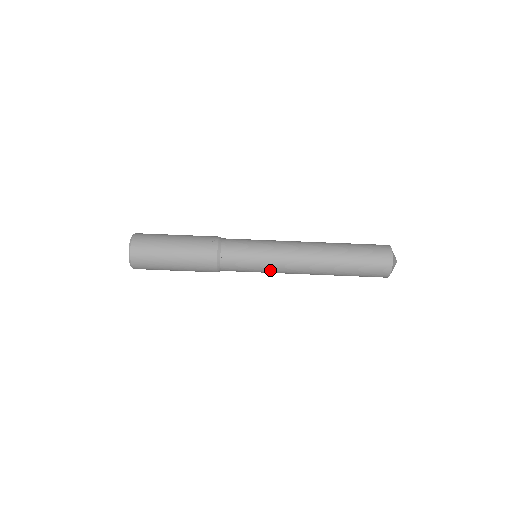
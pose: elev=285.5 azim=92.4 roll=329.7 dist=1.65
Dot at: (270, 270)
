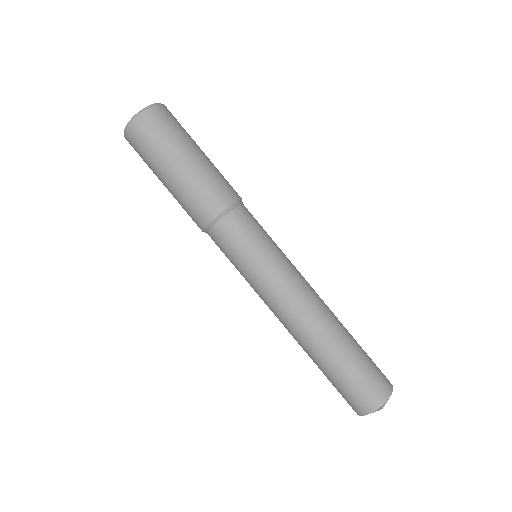
Dot at: (254, 285)
